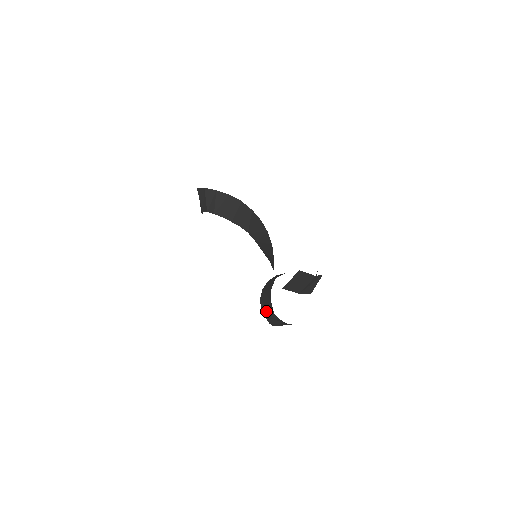
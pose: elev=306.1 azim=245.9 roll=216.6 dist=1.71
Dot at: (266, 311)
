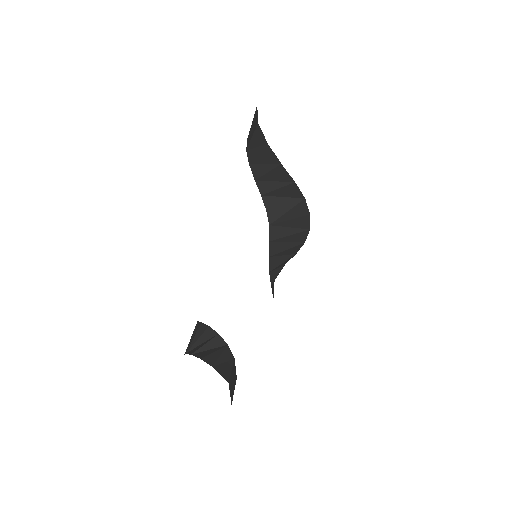
Dot at: occluded
